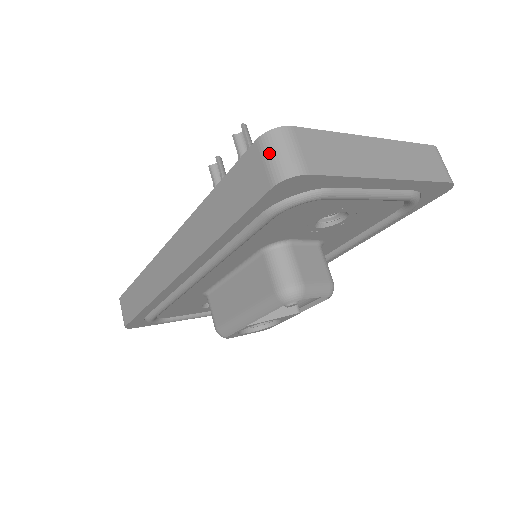
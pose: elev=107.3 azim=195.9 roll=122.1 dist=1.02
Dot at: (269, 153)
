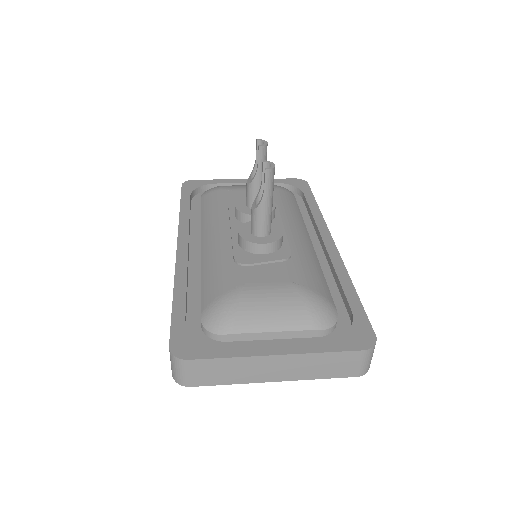
Dot at: (171, 362)
